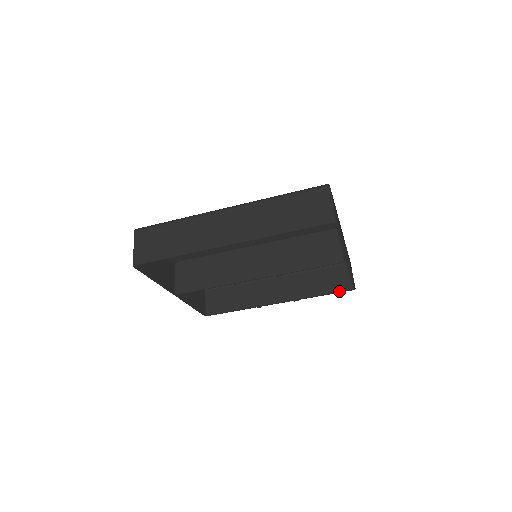
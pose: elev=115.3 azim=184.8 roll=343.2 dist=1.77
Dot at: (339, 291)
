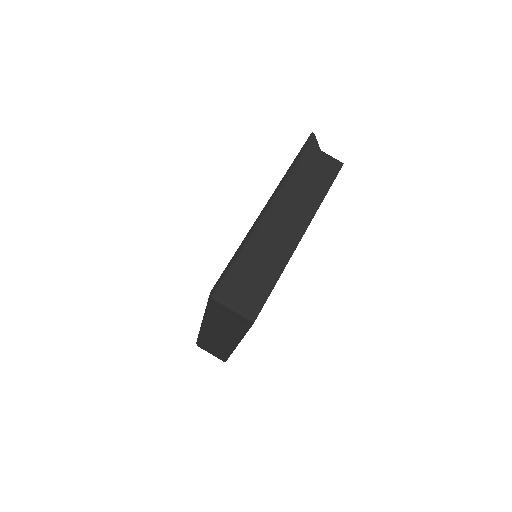
Dot at: occluded
